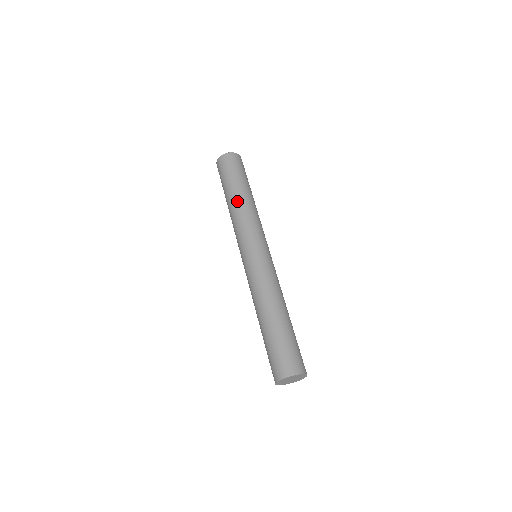
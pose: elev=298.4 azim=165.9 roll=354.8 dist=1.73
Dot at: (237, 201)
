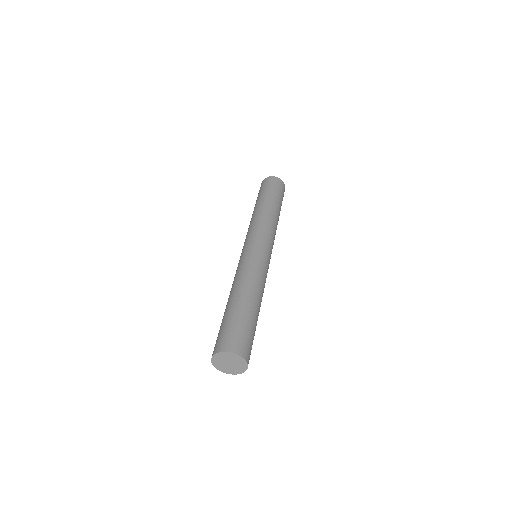
Dot at: (254, 211)
